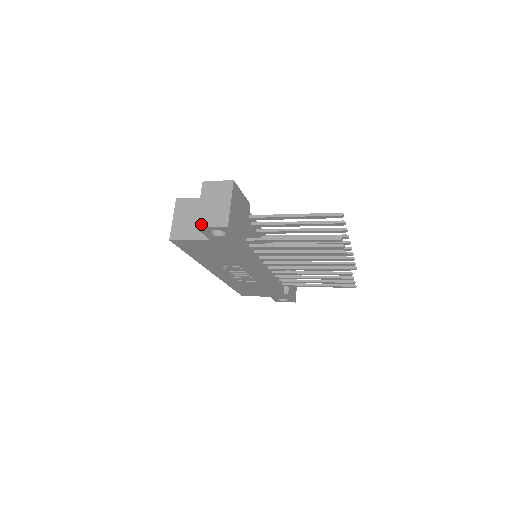
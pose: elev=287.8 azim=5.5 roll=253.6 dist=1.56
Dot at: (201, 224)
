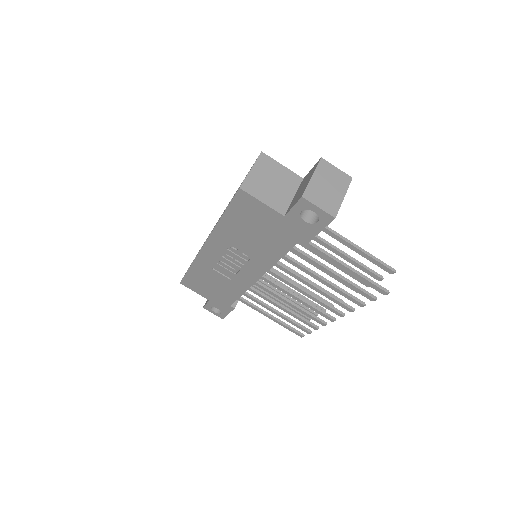
Dot at: (309, 197)
